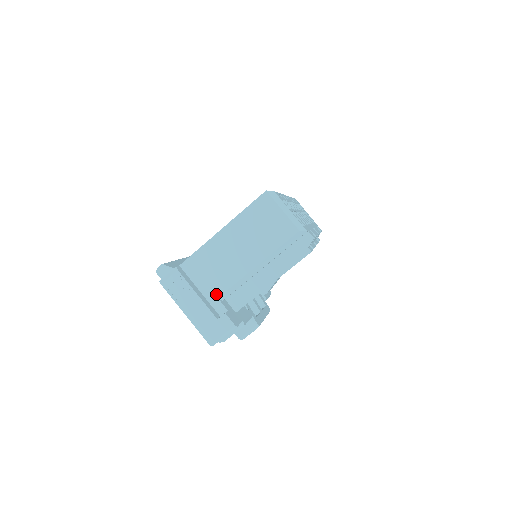
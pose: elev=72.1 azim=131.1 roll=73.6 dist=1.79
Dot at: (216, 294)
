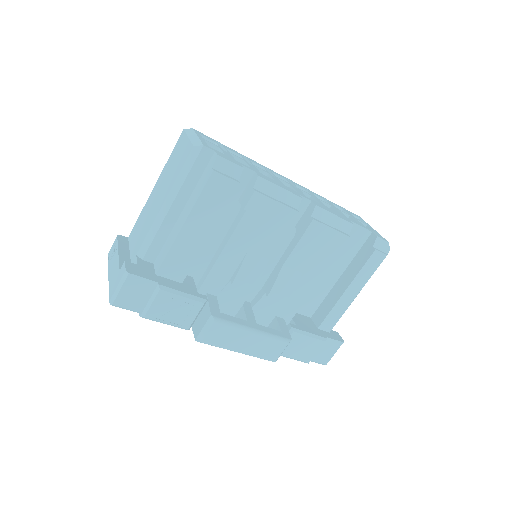
Dot at: (136, 251)
